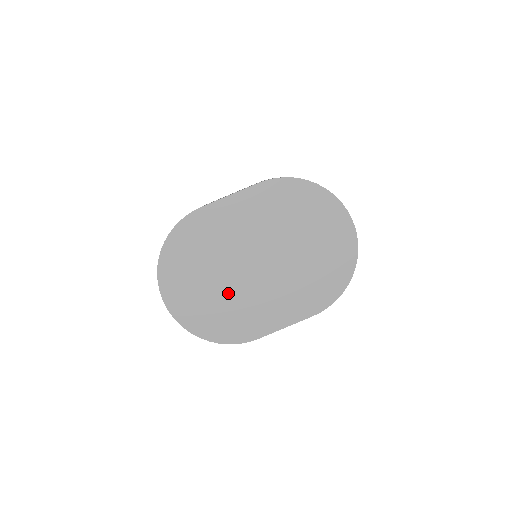
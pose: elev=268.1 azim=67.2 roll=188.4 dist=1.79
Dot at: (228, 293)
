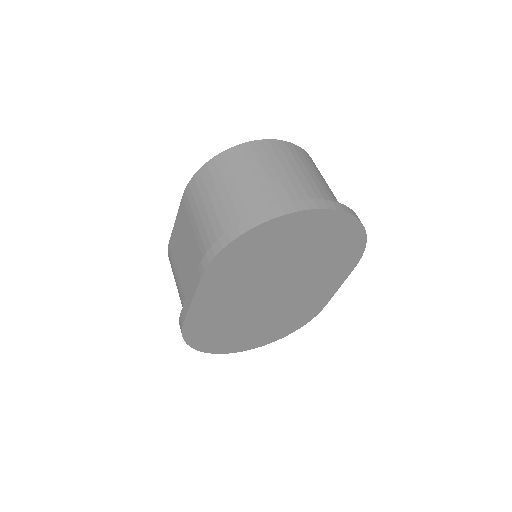
Dot at: (272, 317)
